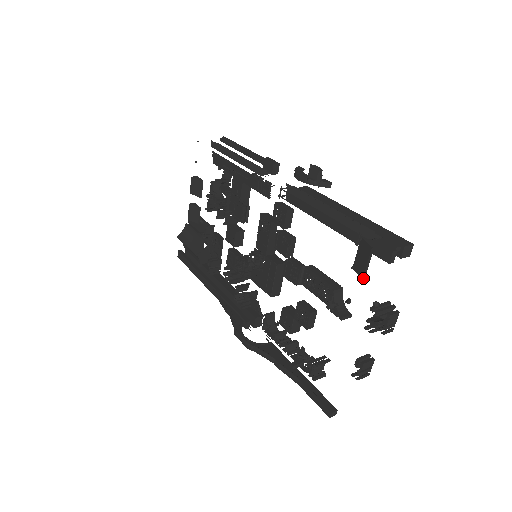
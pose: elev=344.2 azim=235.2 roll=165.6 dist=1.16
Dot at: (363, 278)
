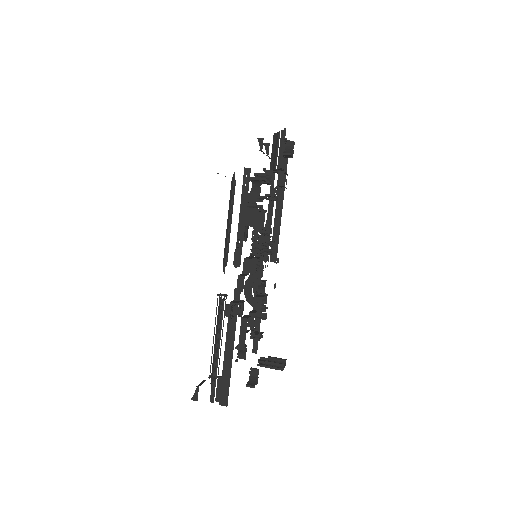
Dot at: occluded
